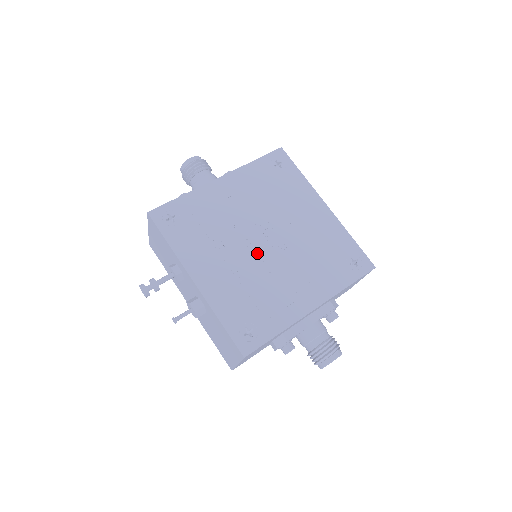
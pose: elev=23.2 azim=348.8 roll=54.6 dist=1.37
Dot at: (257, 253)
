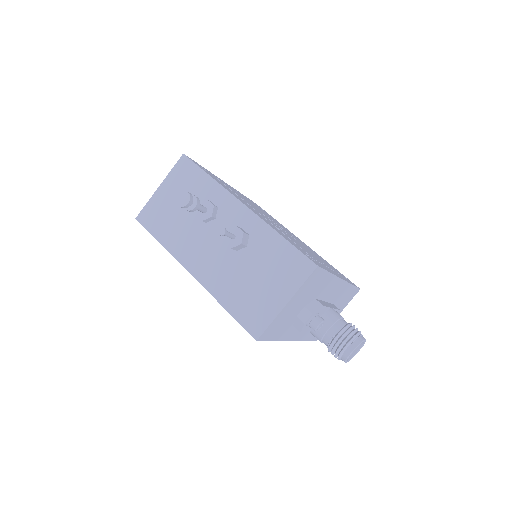
Dot at: (280, 228)
